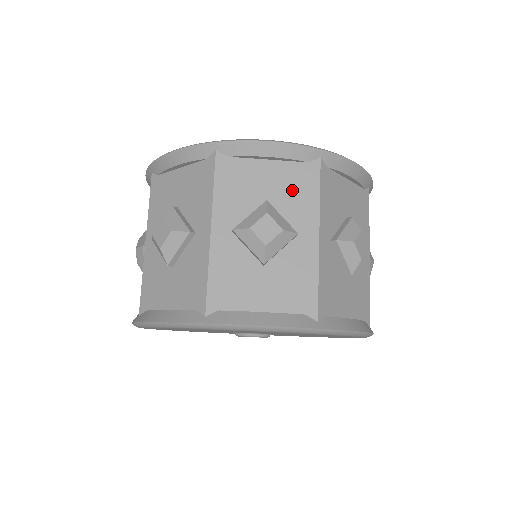
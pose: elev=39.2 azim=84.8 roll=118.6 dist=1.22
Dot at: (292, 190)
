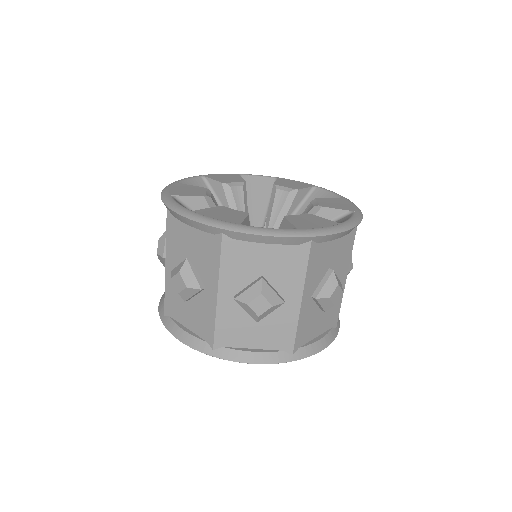
Dot at: (284, 267)
